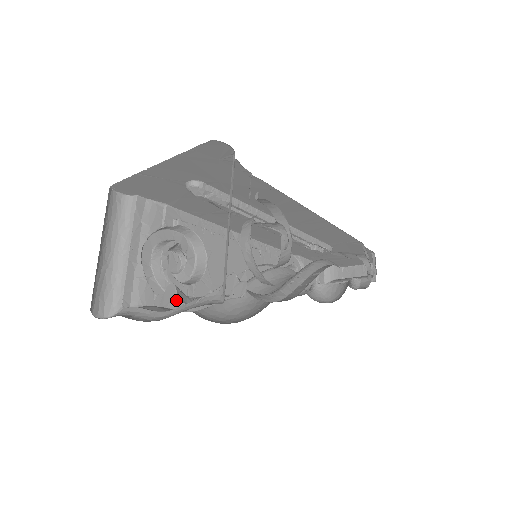
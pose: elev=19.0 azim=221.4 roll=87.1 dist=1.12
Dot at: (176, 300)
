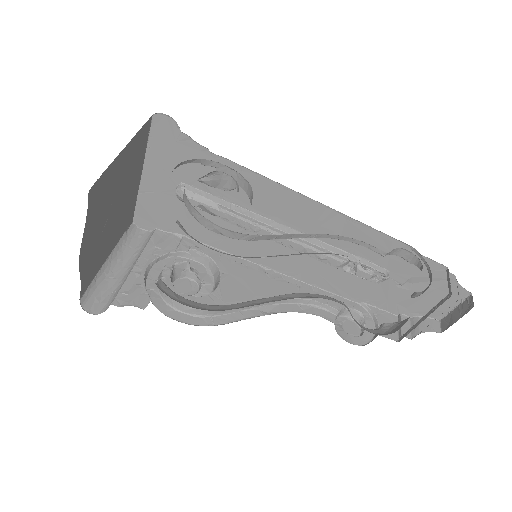
Dot at: occluded
